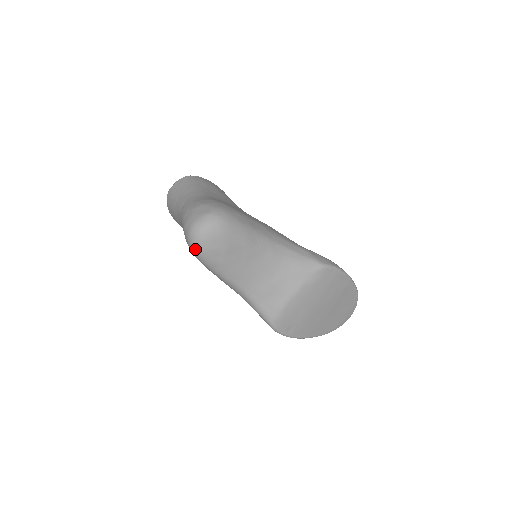
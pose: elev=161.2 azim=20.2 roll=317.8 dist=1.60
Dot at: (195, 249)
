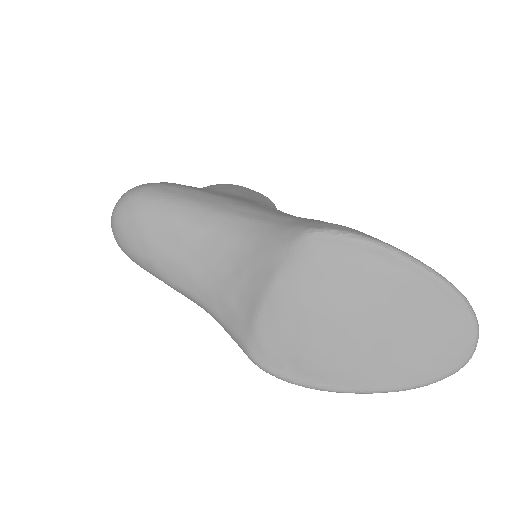
Dot at: (118, 244)
